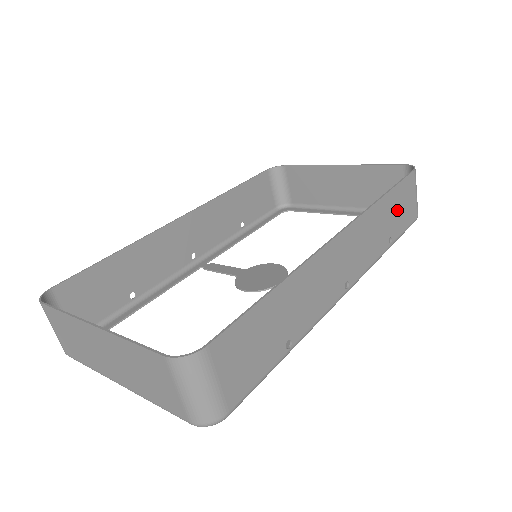
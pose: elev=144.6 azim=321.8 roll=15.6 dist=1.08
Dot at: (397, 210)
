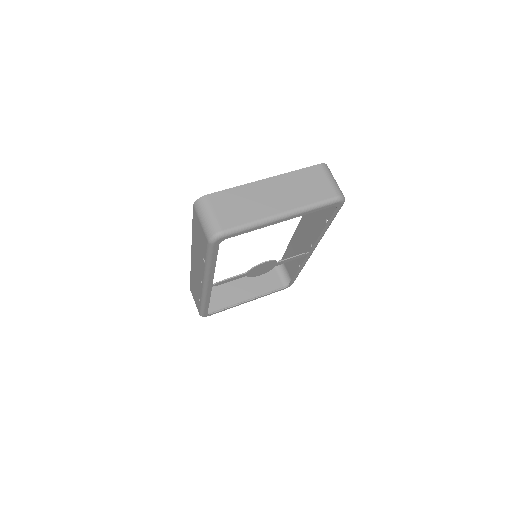
Dot at: (292, 260)
